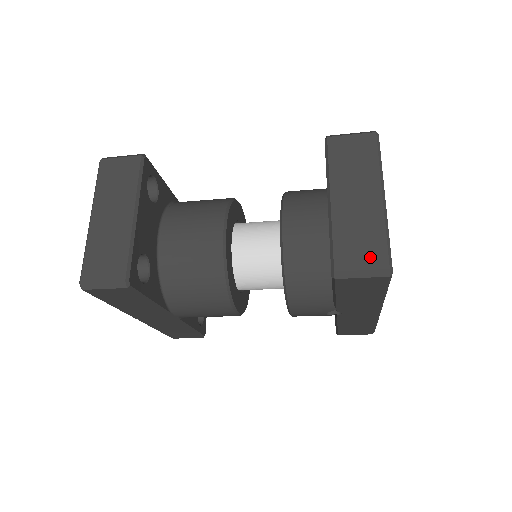
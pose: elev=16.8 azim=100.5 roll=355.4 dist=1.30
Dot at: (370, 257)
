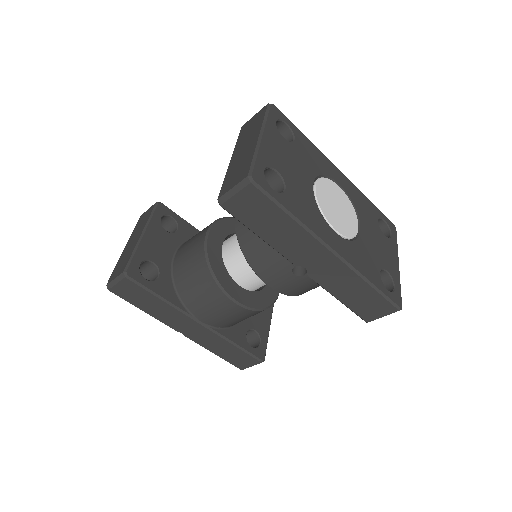
Dot at: (239, 177)
